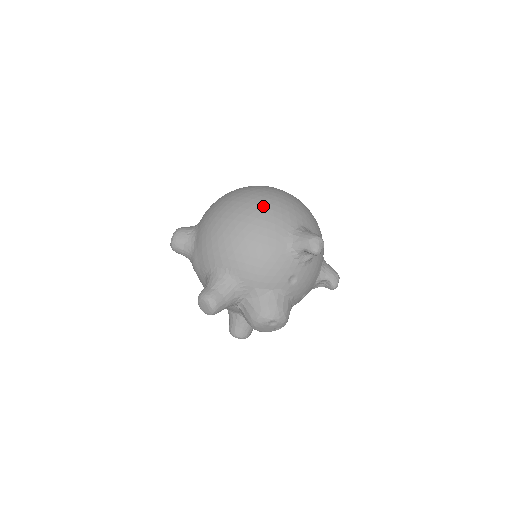
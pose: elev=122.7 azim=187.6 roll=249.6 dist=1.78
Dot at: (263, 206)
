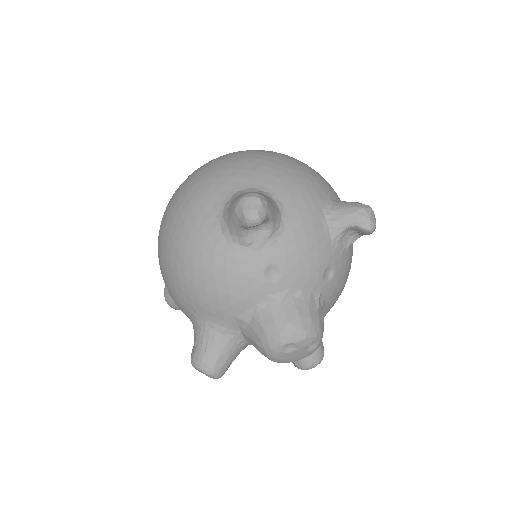
Dot at: (178, 206)
